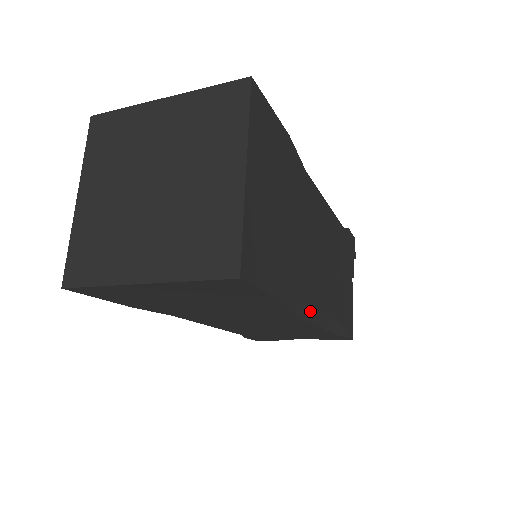
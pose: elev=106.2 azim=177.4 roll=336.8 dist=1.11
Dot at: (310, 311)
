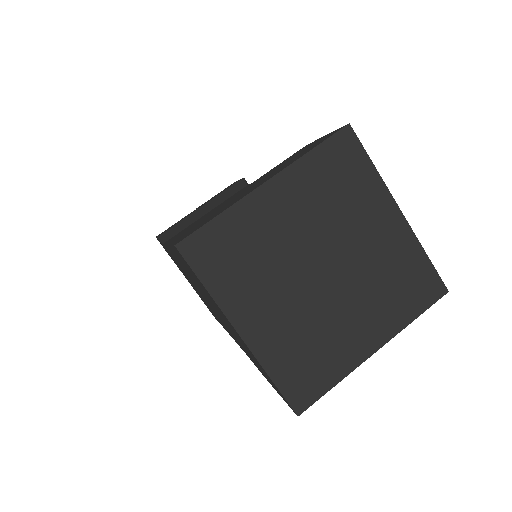
Dot at: occluded
